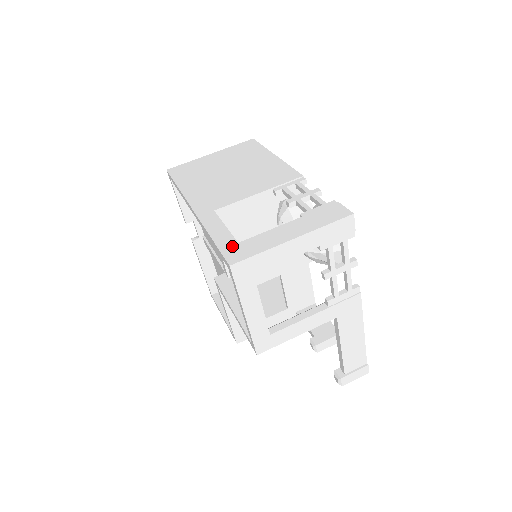
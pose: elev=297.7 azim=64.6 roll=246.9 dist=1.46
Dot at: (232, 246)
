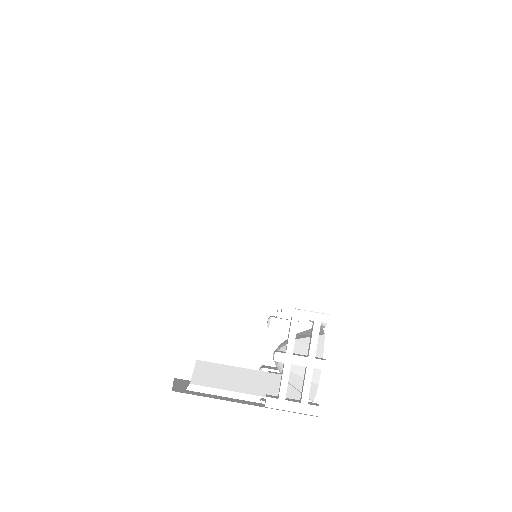
Dot at: (162, 392)
